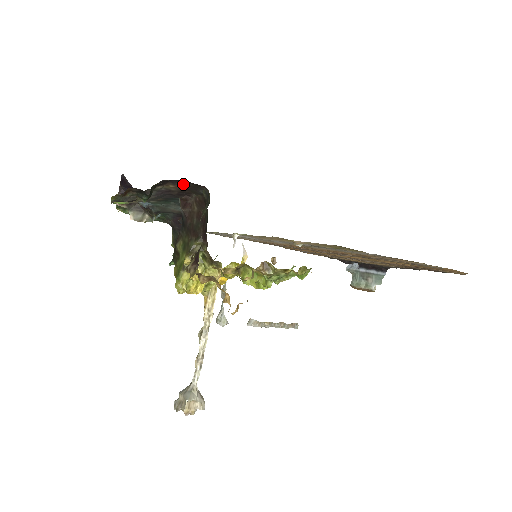
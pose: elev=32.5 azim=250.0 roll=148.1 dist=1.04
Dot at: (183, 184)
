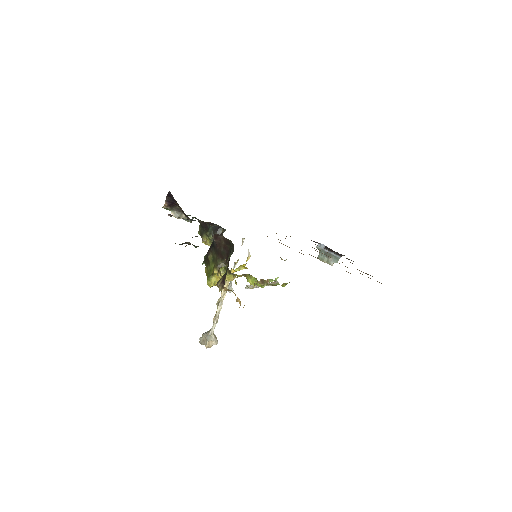
Dot at: occluded
